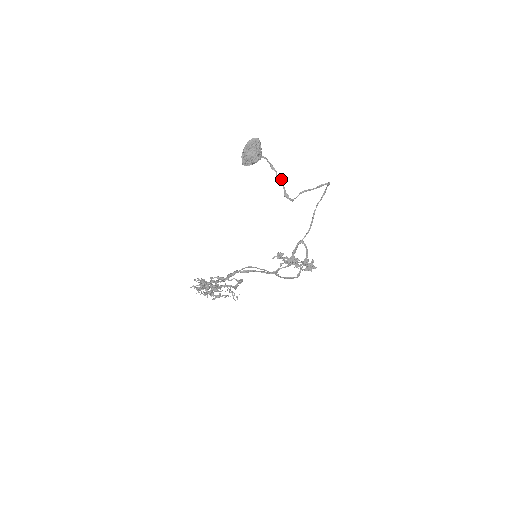
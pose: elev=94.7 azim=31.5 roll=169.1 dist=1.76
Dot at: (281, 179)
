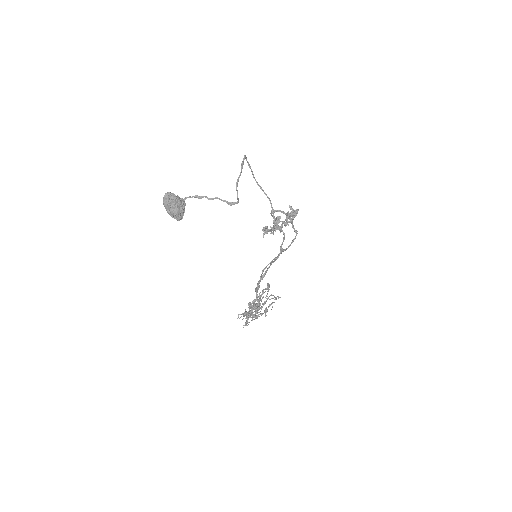
Dot at: (214, 198)
